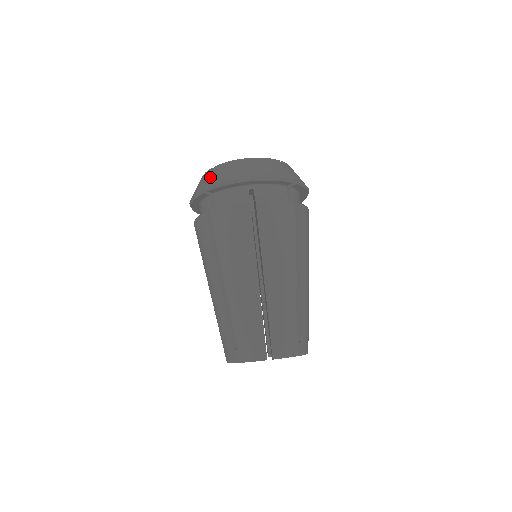
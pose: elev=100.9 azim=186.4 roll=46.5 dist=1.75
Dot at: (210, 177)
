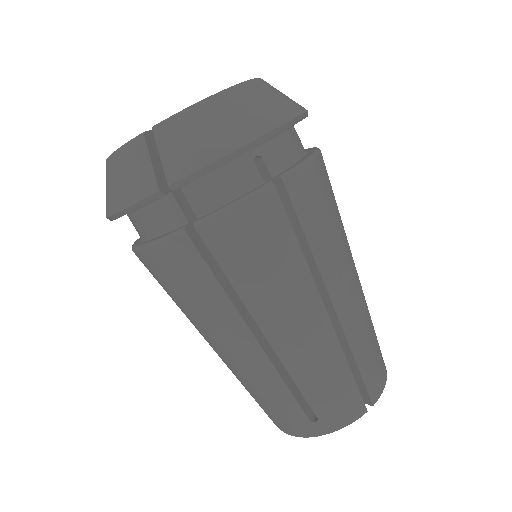
Dot at: occluded
